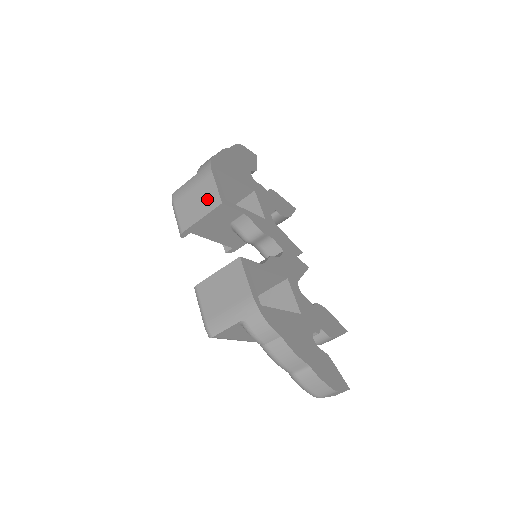
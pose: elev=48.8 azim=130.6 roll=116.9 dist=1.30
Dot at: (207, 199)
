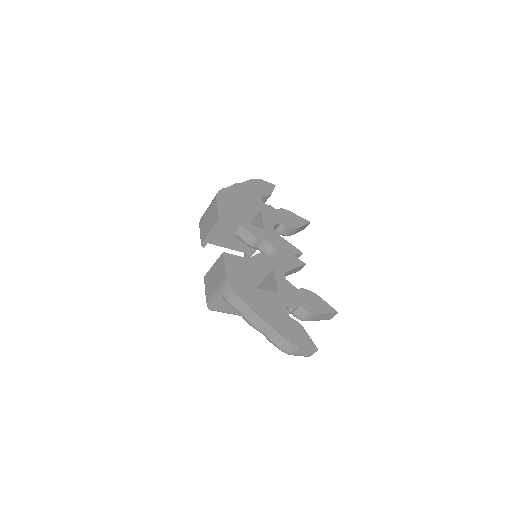
Dot at: (213, 218)
